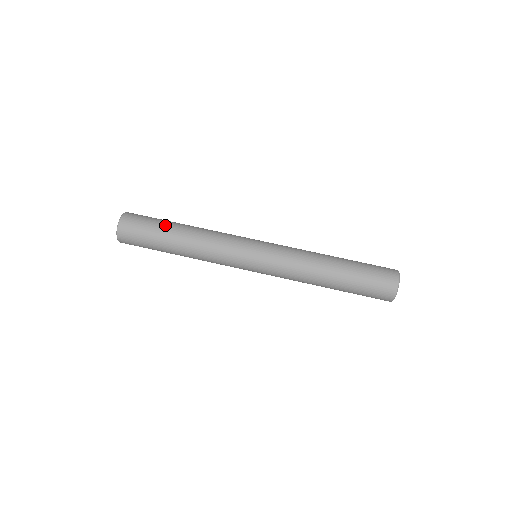
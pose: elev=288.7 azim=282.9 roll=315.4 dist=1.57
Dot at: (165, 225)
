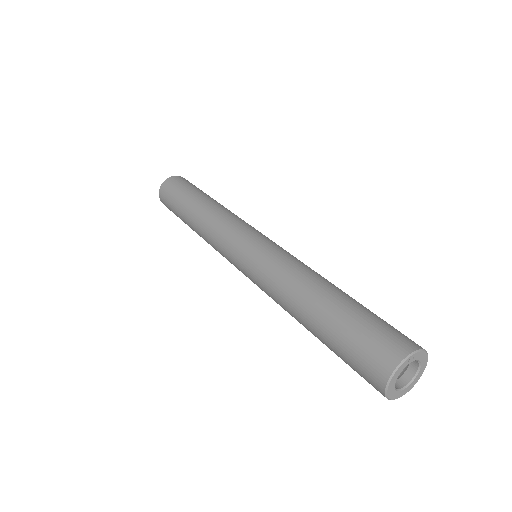
Dot at: occluded
